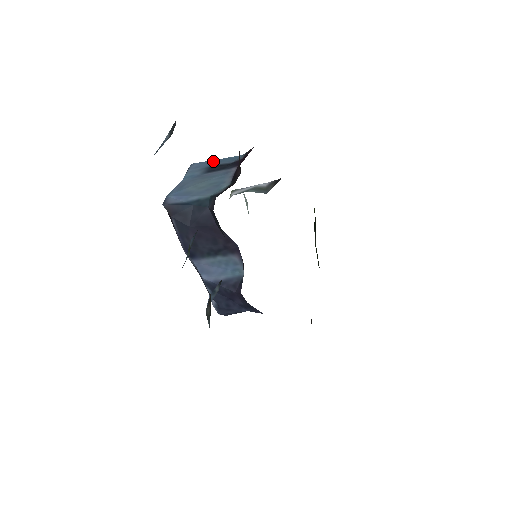
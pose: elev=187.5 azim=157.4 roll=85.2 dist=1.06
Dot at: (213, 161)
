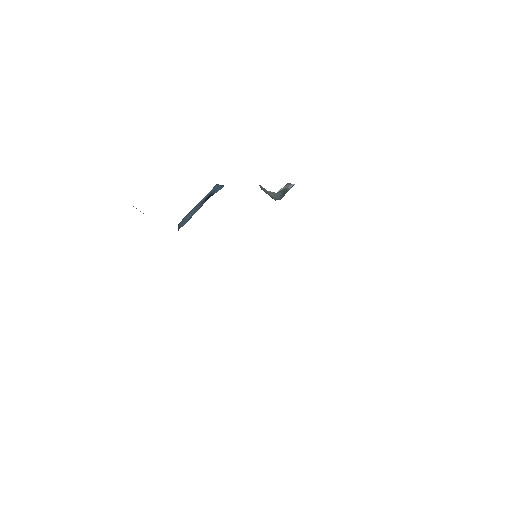
Dot at: (218, 187)
